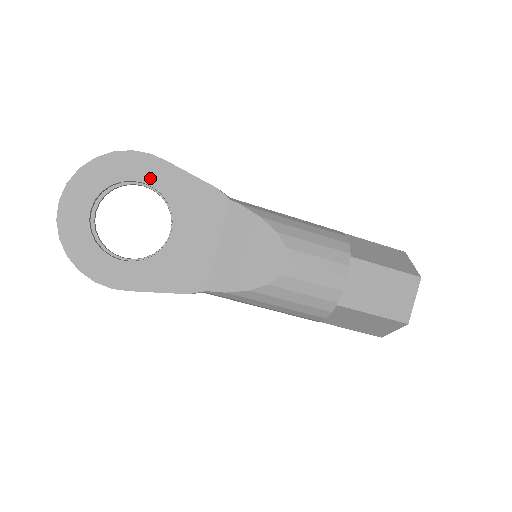
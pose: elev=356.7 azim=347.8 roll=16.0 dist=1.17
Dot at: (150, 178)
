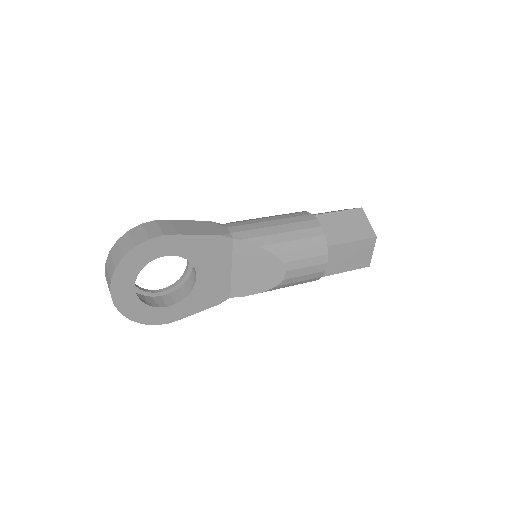
Dot at: (170, 251)
